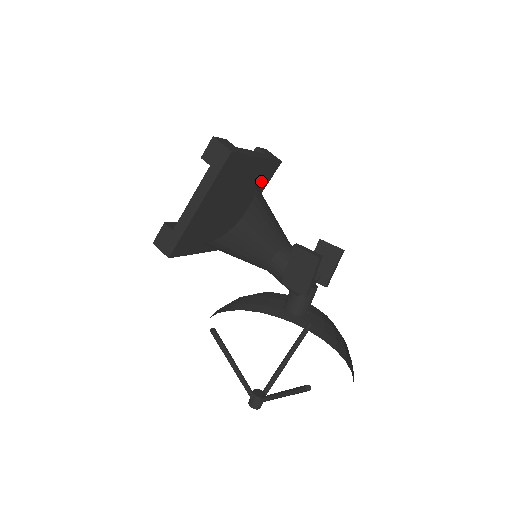
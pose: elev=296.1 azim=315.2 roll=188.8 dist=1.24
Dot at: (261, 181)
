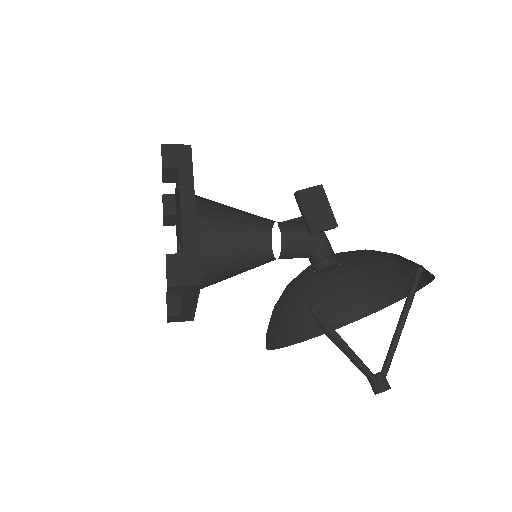
Dot at: occluded
